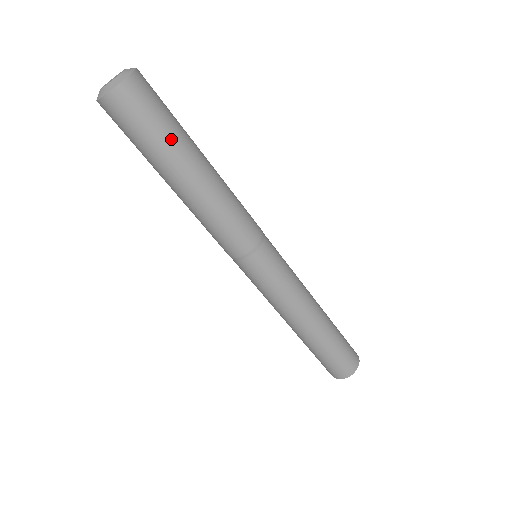
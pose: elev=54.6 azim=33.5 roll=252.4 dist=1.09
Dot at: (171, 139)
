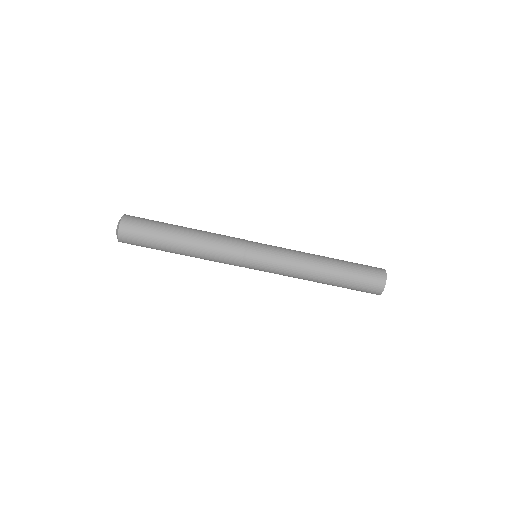
Dot at: (158, 233)
